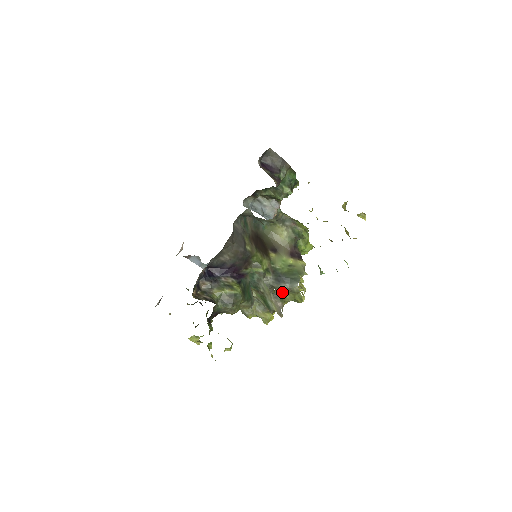
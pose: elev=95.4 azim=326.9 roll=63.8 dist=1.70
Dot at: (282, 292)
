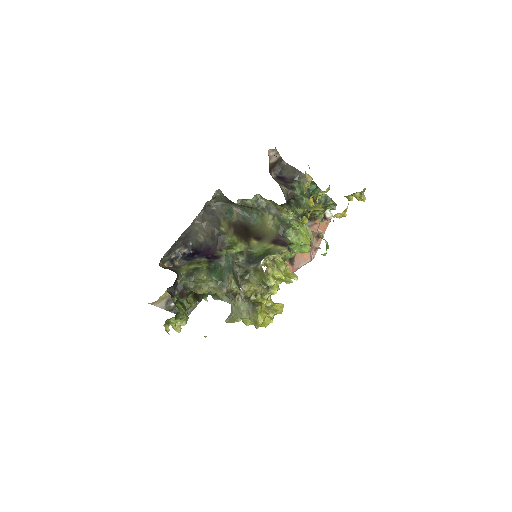
Dot at: (248, 272)
